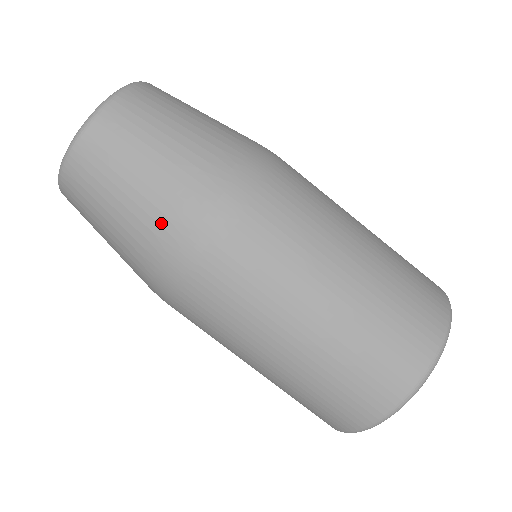
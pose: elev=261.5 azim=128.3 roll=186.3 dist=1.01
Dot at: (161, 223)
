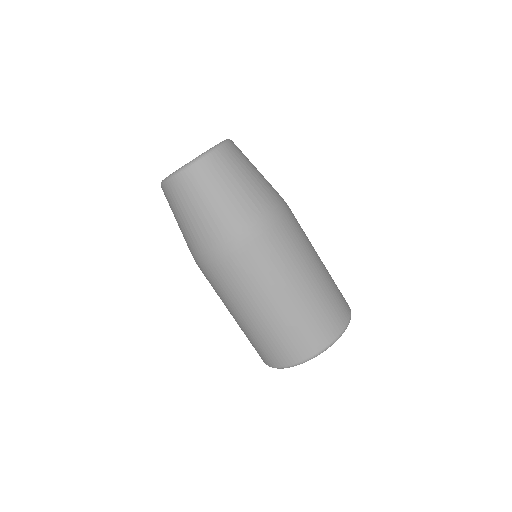
Dot at: (189, 243)
